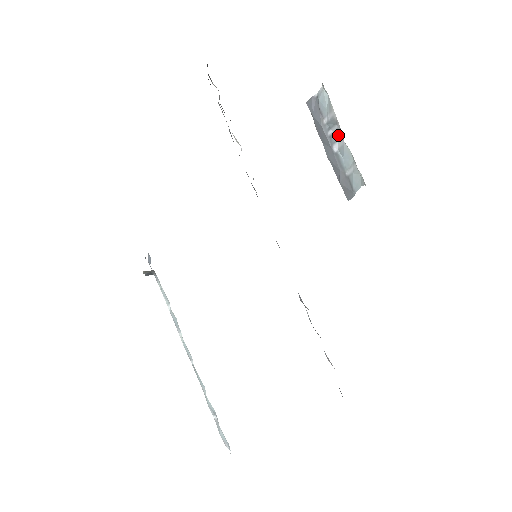
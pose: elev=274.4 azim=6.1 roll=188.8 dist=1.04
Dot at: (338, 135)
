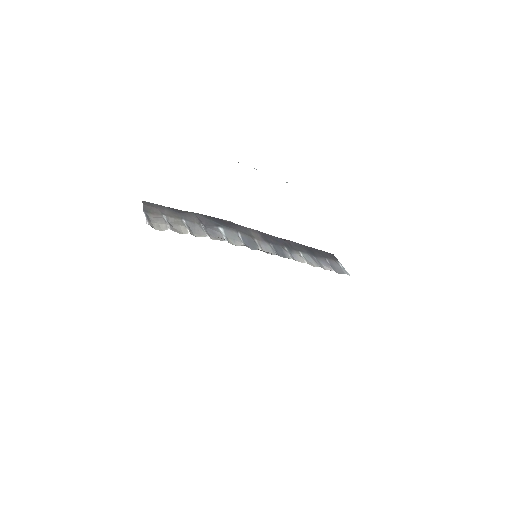
Dot at: occluded
